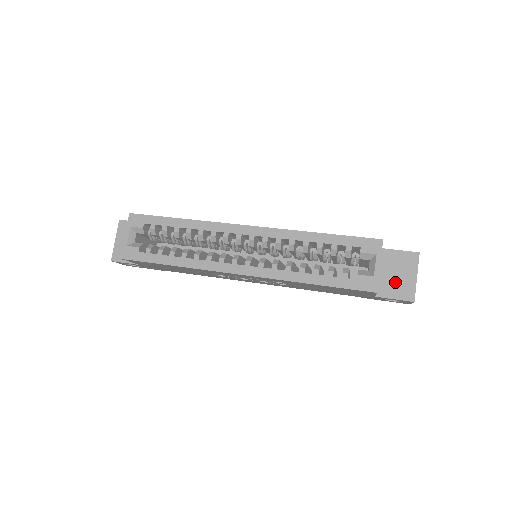
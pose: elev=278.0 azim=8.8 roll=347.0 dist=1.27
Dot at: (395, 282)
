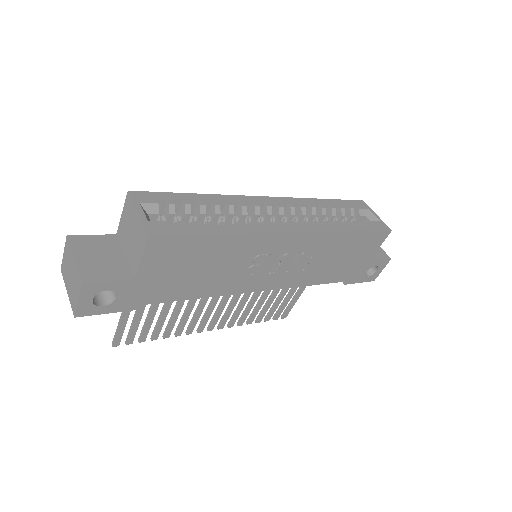
Dot at: occluded
